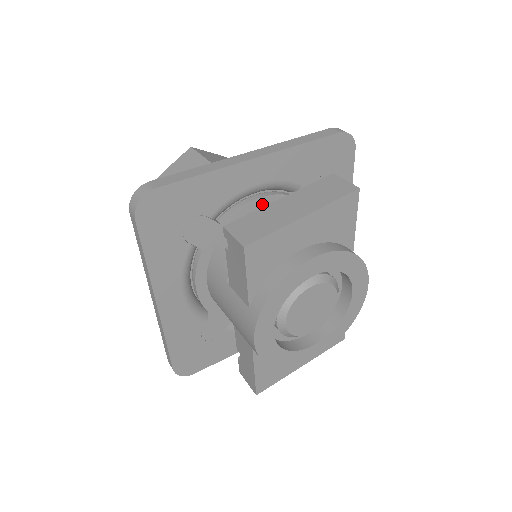
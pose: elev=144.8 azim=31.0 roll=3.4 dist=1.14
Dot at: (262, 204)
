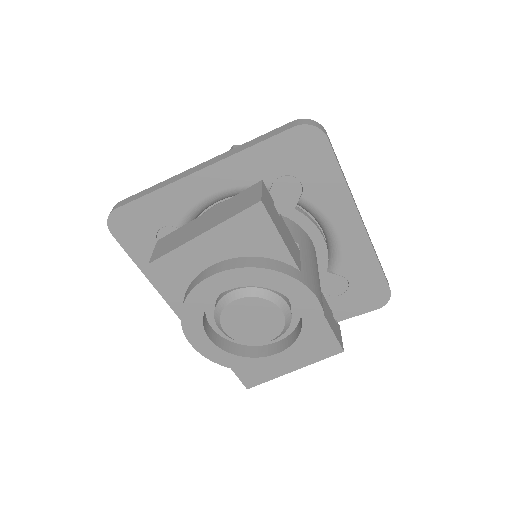
Dot at: occluded
